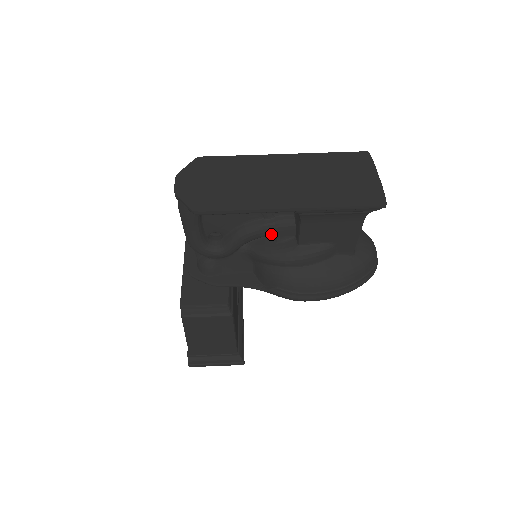
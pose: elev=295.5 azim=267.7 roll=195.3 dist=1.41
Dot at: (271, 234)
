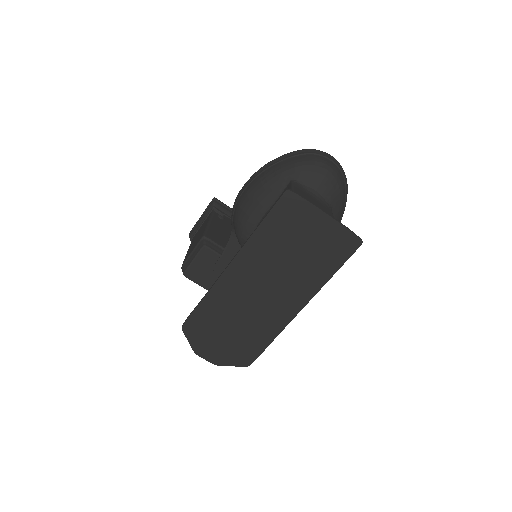
Dot at: occluded
